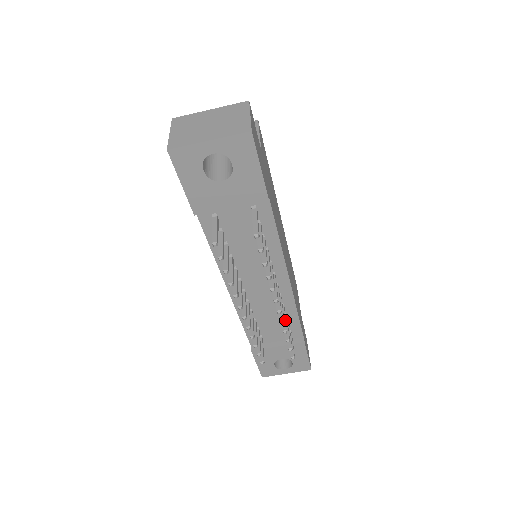
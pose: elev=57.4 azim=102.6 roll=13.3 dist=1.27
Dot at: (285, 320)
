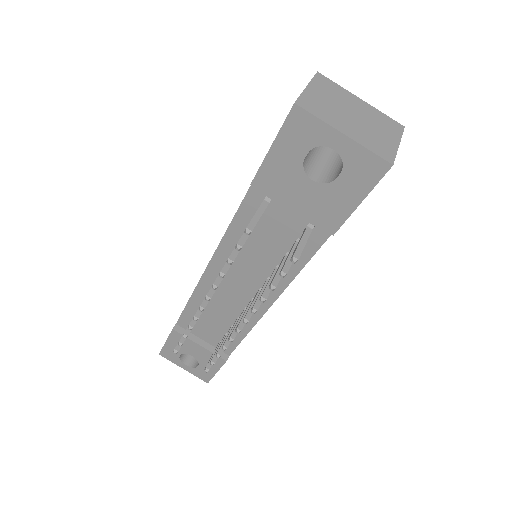
Dot at: occluded
